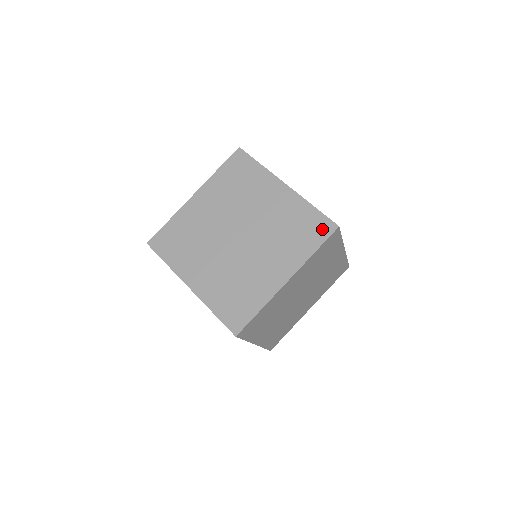
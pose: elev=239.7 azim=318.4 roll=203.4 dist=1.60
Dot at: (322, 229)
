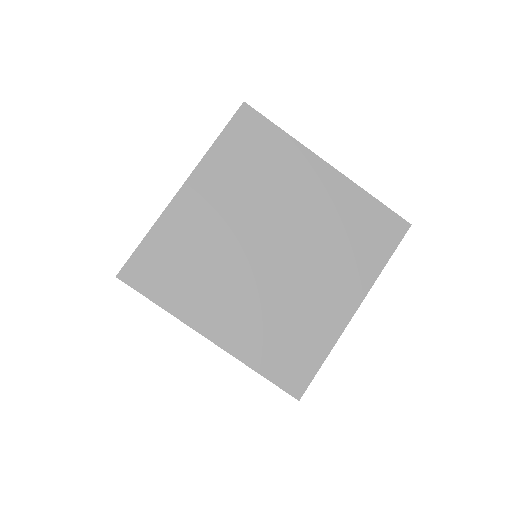
Dot at: (390, 230)
